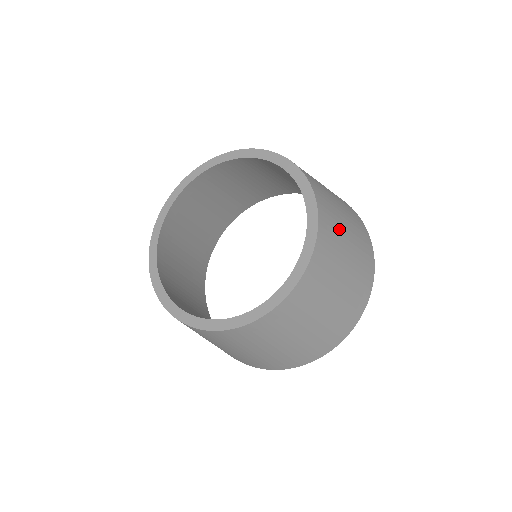
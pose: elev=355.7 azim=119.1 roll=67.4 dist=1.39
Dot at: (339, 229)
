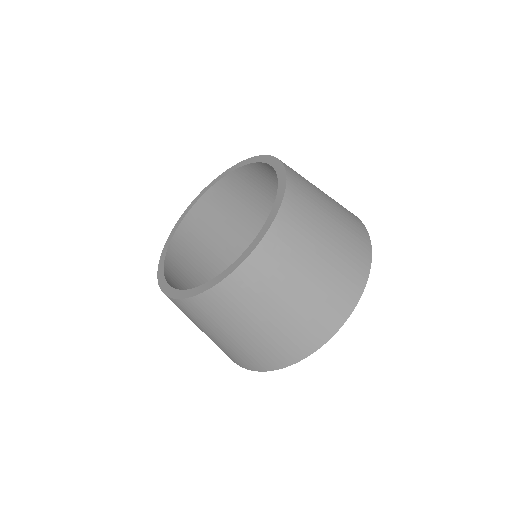
Dot at: (314, 190)
